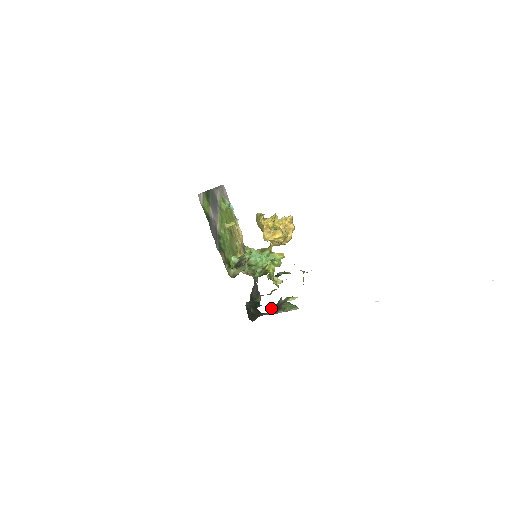
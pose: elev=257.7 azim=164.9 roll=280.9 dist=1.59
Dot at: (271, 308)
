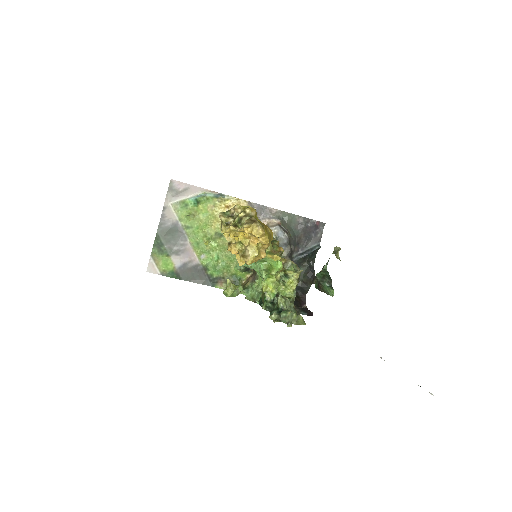
Dot at: occluded
